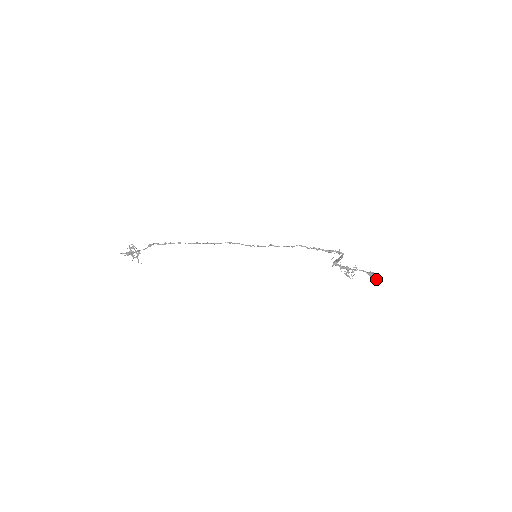
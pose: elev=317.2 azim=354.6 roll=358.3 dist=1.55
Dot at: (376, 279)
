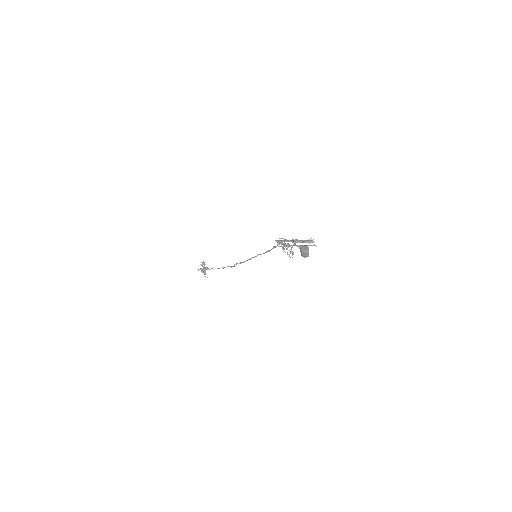
Dot at: (303, 251)
